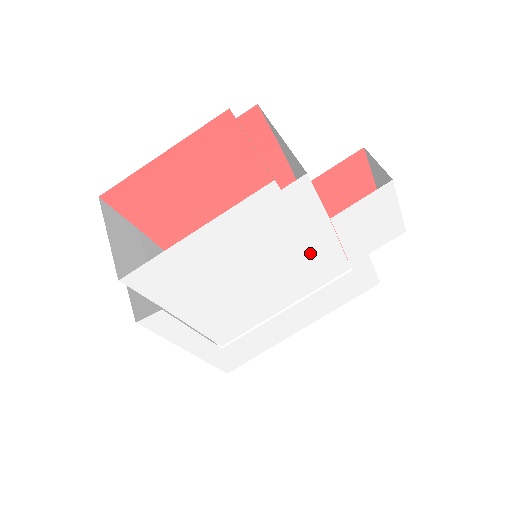
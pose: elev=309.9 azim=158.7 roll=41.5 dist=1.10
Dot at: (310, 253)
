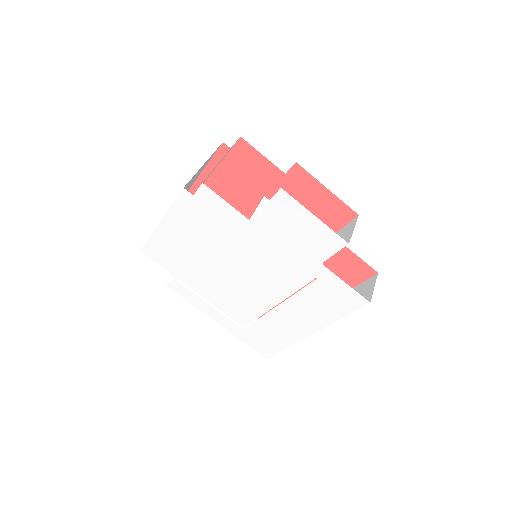
Dot at: (259, 253)
